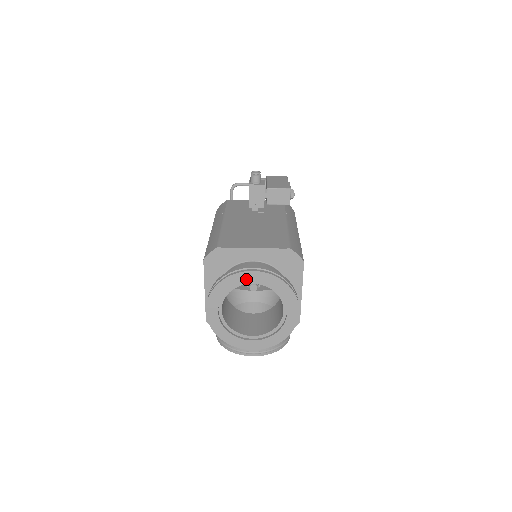
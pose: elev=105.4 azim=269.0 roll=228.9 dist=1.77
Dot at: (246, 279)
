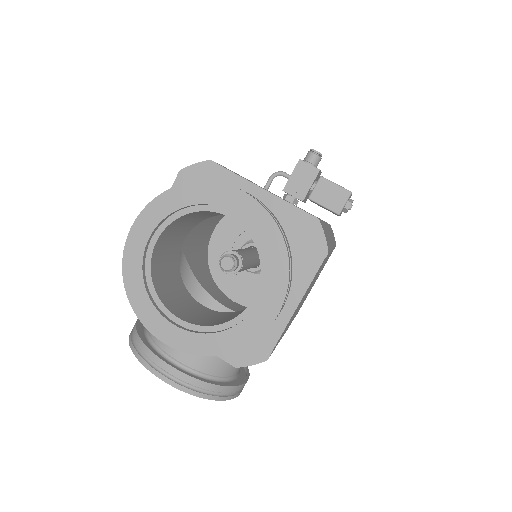
Dot at: (224, 201)
